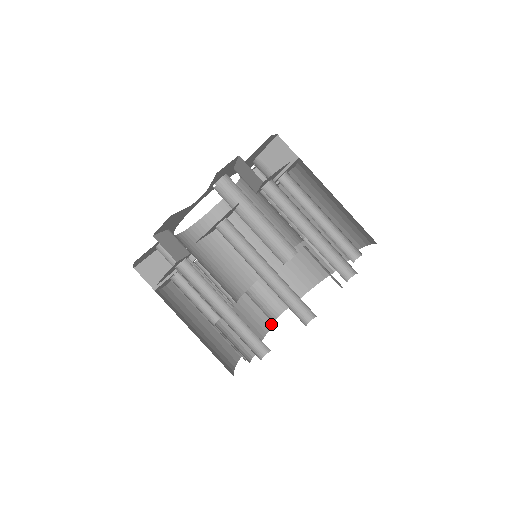
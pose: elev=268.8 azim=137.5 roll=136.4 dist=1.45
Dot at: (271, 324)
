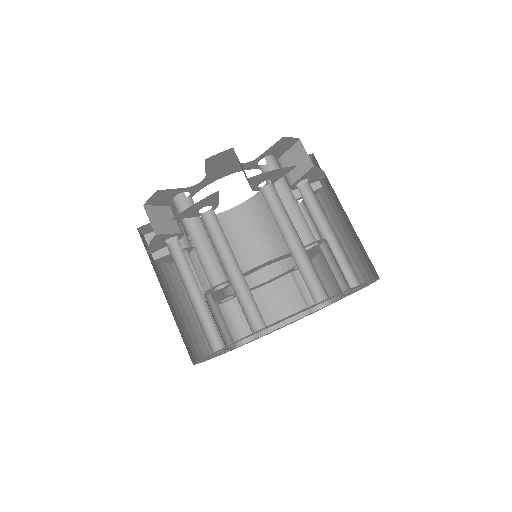
Dot at: (234, 344)
